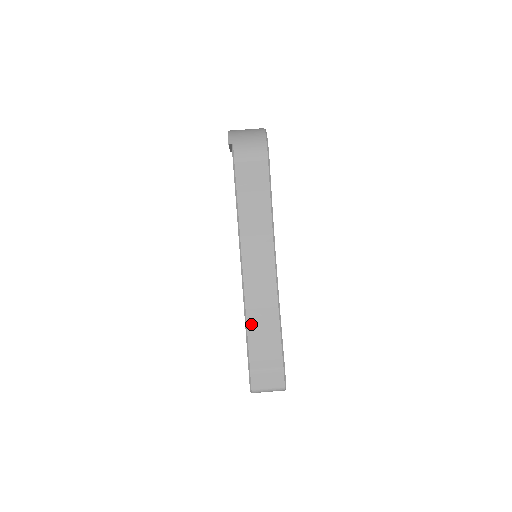
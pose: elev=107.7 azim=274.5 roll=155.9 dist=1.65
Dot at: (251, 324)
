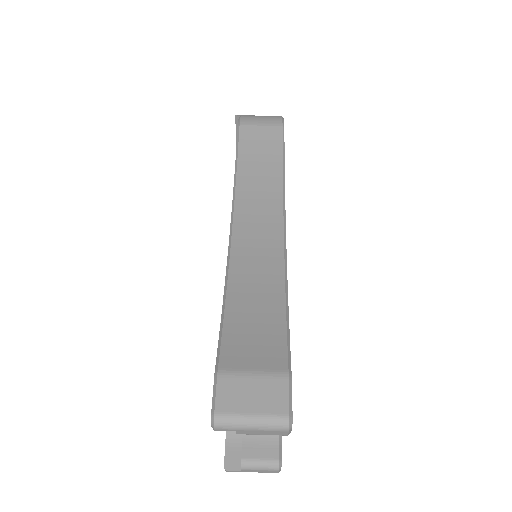
Dot at: (233, 302)
